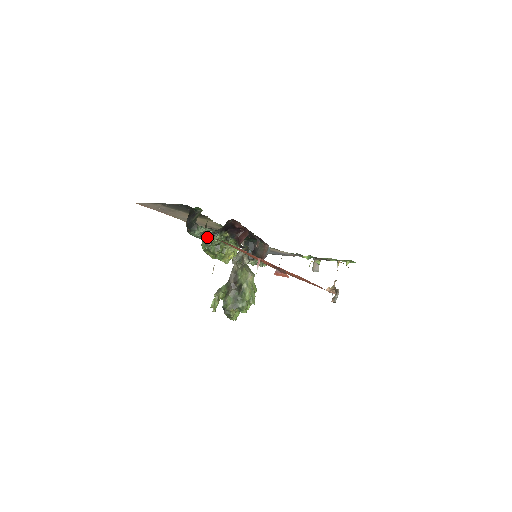
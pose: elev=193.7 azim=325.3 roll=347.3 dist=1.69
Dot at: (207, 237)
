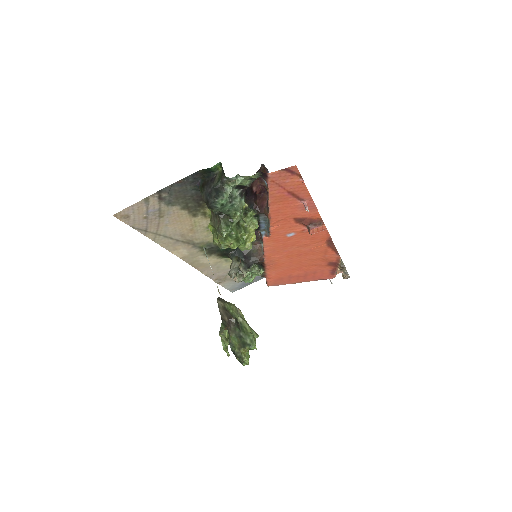
Dot at: (236, 202)
